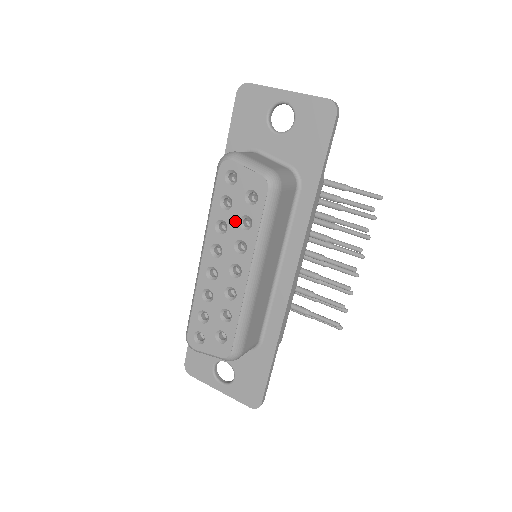
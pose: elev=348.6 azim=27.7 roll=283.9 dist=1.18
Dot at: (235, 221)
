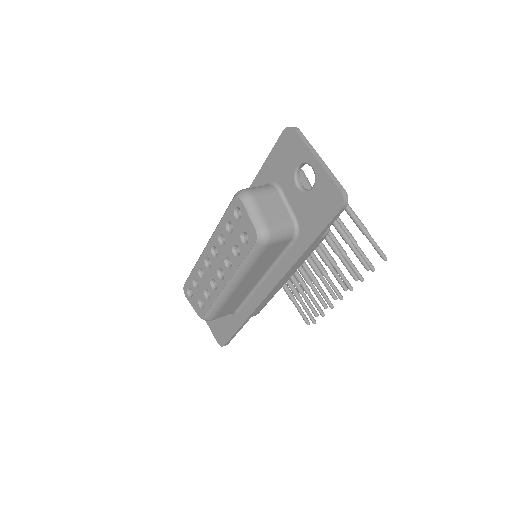
Dot at: (230, 244)
